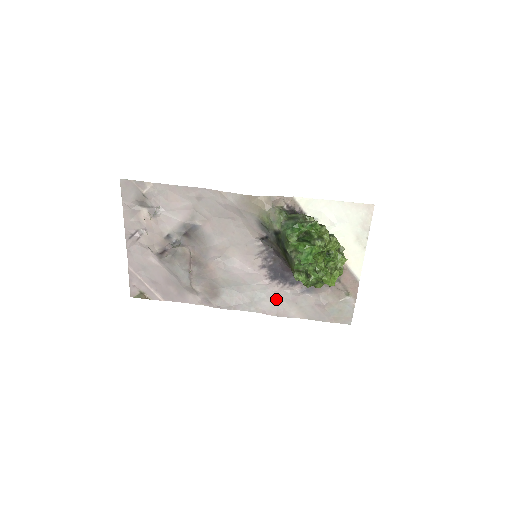
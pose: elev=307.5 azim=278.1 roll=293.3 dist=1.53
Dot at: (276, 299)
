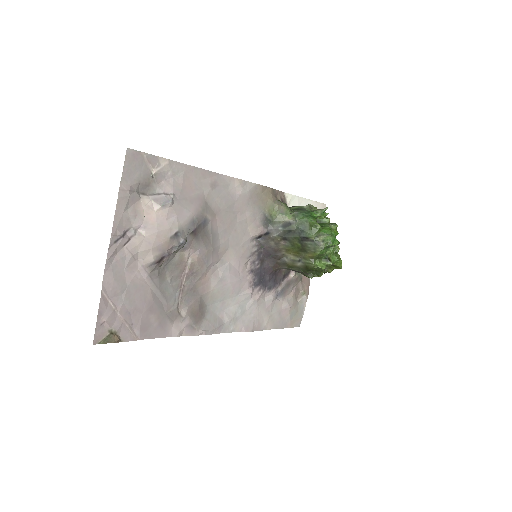
Dot at: (254, 310)
